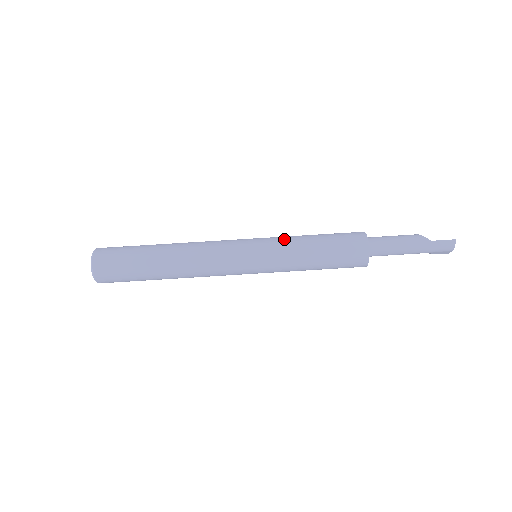
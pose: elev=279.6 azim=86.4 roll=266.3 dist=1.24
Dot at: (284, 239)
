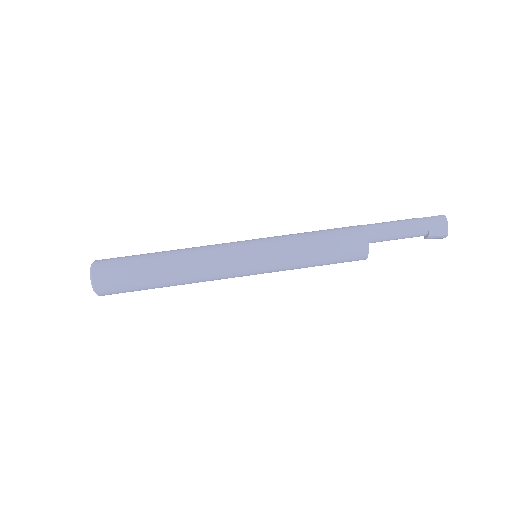
Dot at: occluded
